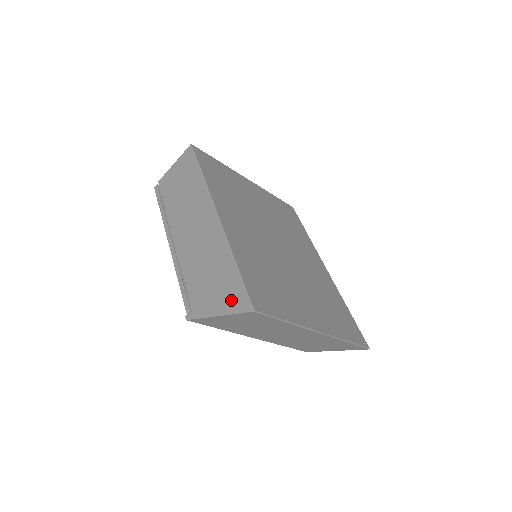
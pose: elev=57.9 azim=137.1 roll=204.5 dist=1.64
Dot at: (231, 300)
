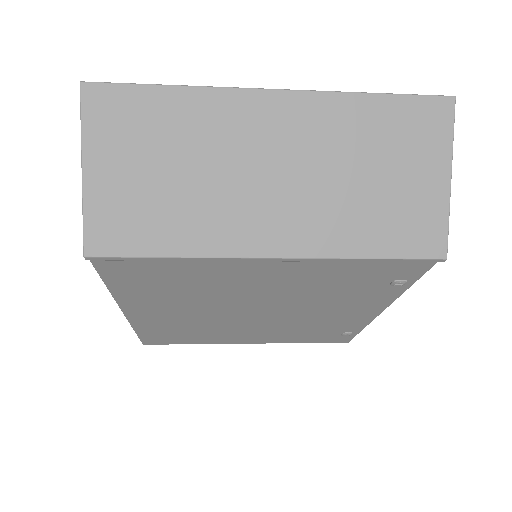
Dot at: occluded
